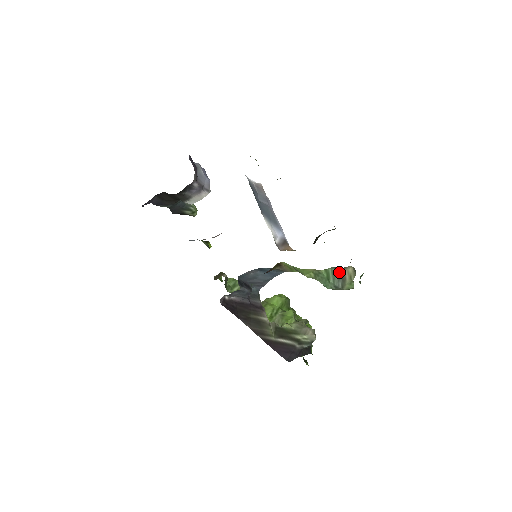
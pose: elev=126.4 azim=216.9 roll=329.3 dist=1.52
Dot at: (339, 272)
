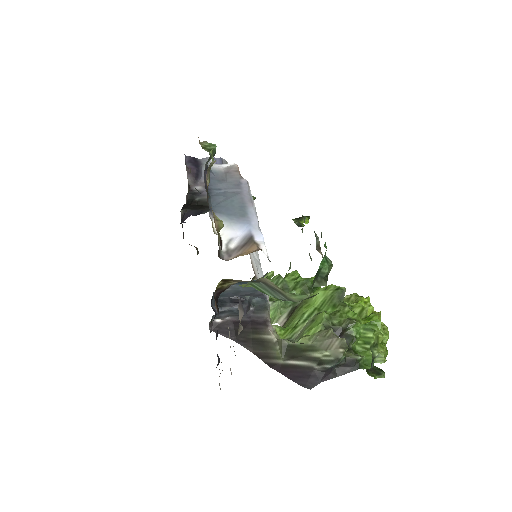
Dot at: (265, 284)
